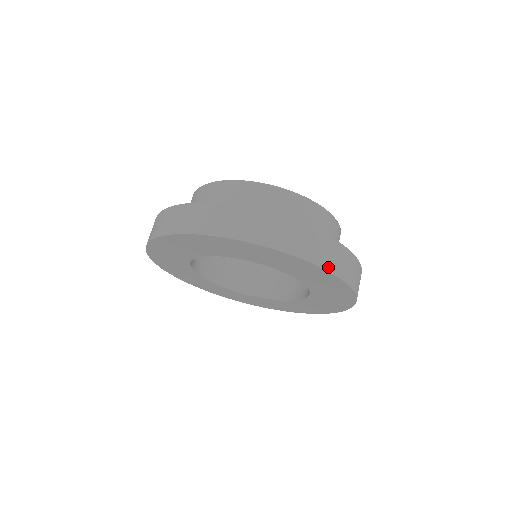
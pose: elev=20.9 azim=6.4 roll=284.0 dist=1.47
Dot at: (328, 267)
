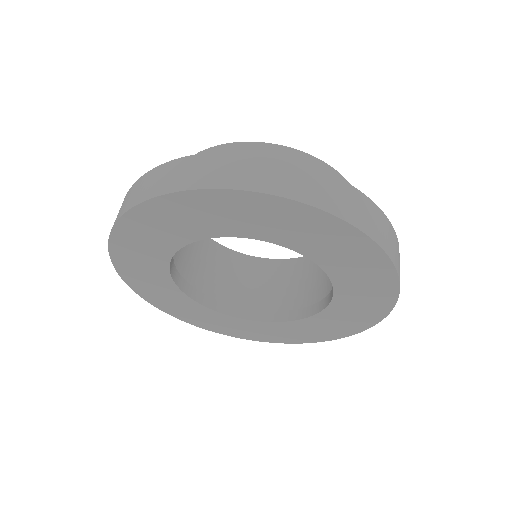
Dot at: (383, 245)
